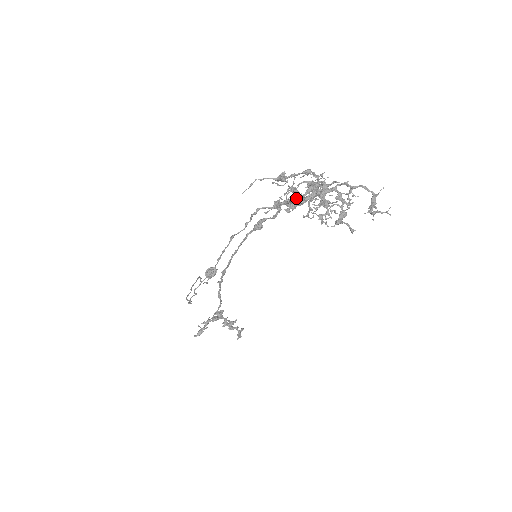
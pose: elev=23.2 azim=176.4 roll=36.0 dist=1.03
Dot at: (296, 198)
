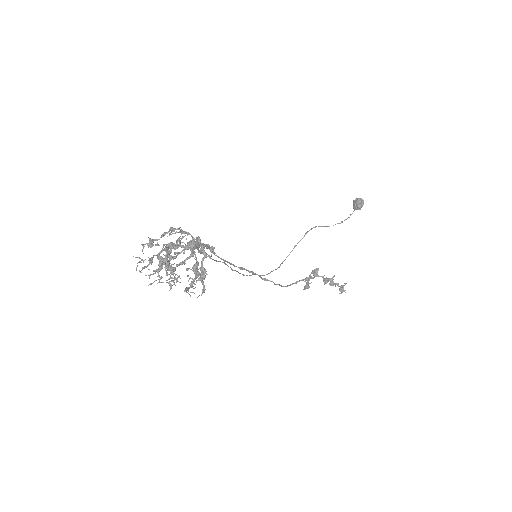
Dot at: occluded
